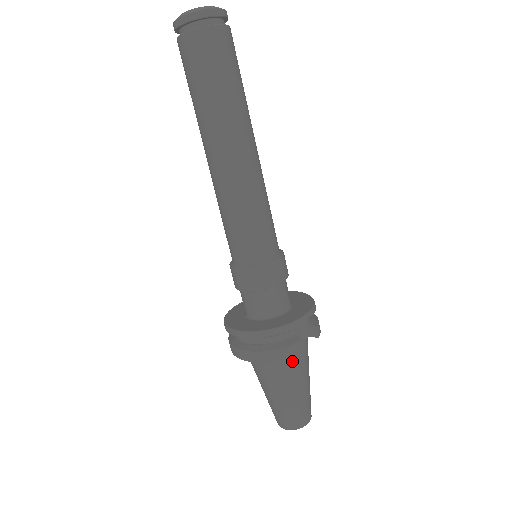
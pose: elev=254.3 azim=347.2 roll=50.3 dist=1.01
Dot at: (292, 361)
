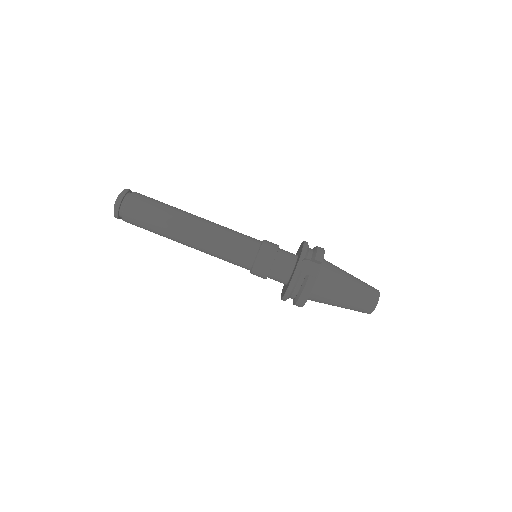
Dot at: (323, 286)
